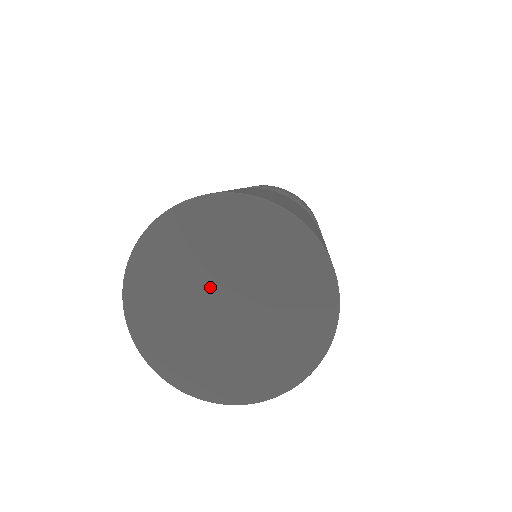
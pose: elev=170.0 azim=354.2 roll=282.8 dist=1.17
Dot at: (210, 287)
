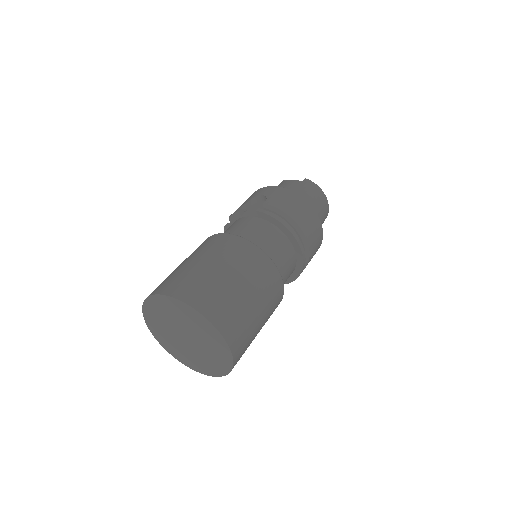
Dot at: (176, 330)
